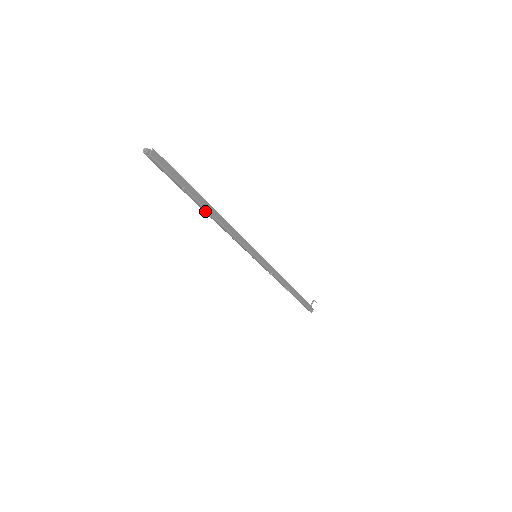
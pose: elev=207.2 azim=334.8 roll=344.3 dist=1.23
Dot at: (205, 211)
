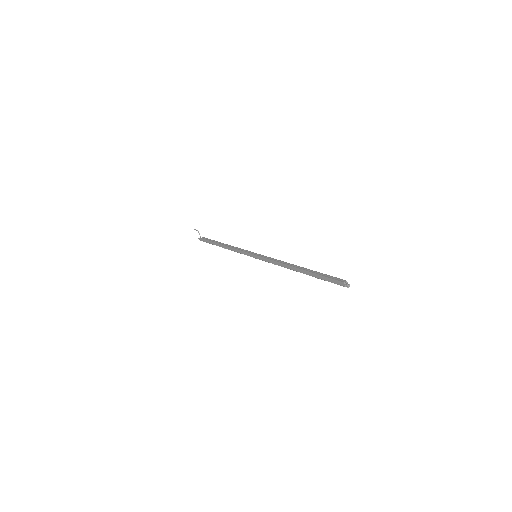
Dot at: (301, 272)
